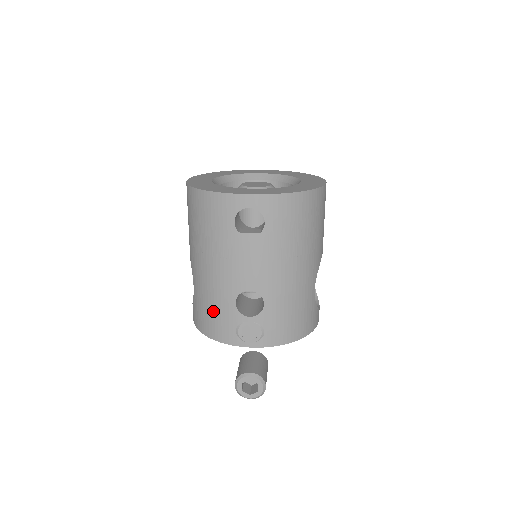
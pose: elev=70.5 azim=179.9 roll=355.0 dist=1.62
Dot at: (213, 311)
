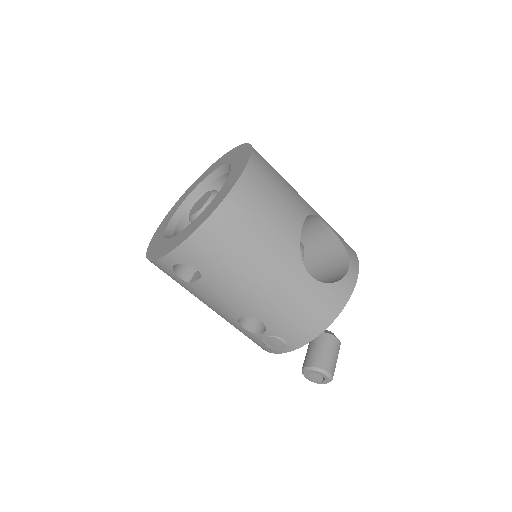
Dot at: occluded
